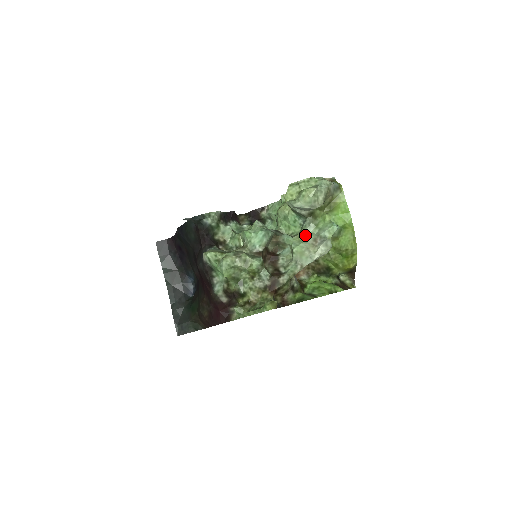
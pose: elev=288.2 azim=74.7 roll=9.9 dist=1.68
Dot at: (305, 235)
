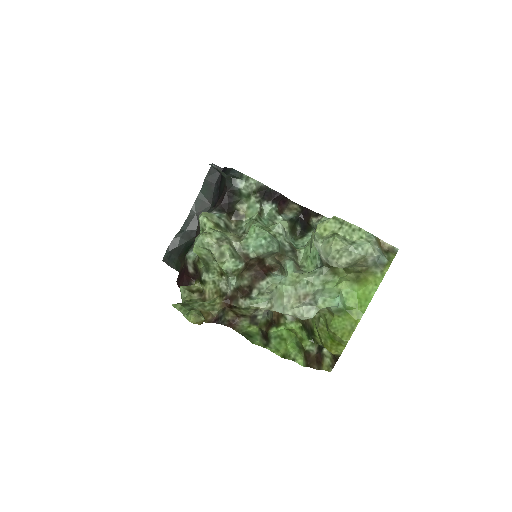
Dot at: (304, 281)
